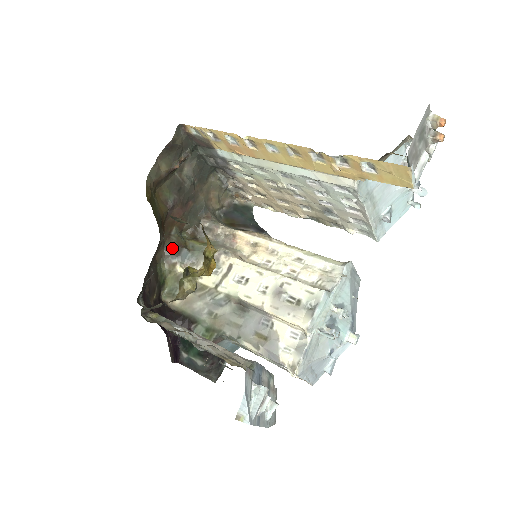
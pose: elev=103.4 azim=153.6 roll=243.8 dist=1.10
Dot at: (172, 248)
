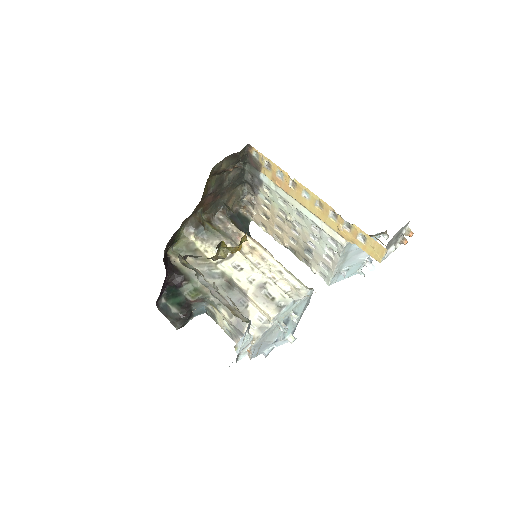
Dot at: (194, 221)
